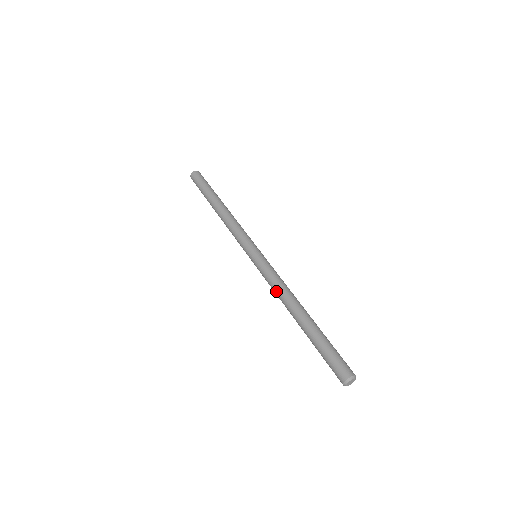
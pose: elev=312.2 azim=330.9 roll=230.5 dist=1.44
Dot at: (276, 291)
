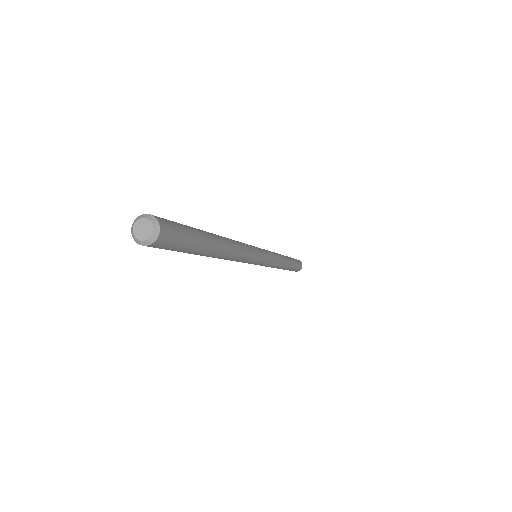
Dot at: occluded
